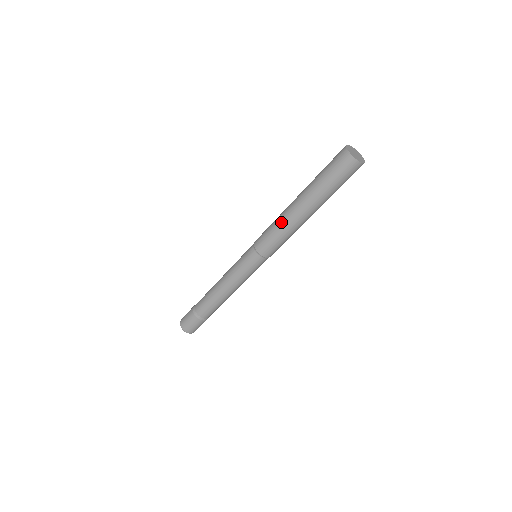
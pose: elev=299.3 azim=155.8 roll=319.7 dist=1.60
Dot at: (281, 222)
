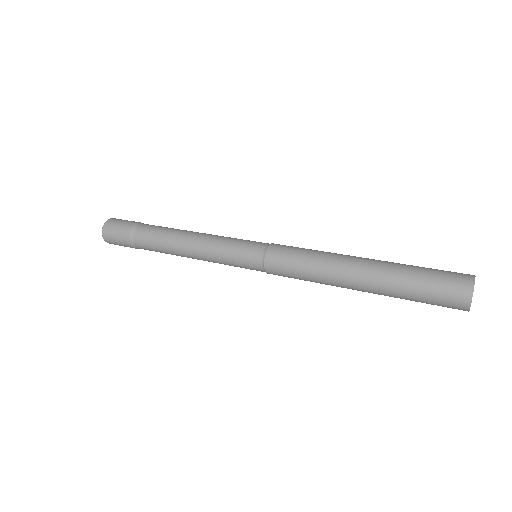
Dot at: (327, 252)
